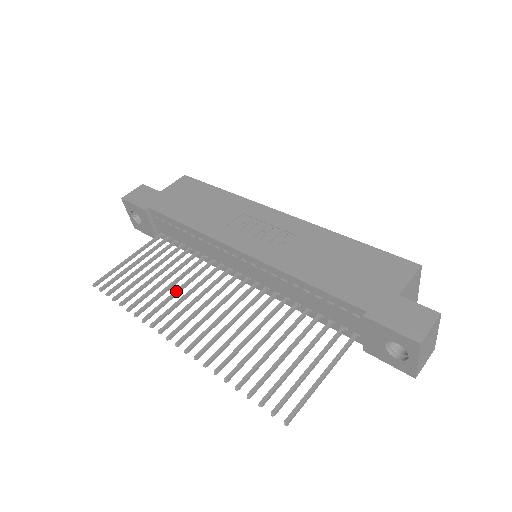
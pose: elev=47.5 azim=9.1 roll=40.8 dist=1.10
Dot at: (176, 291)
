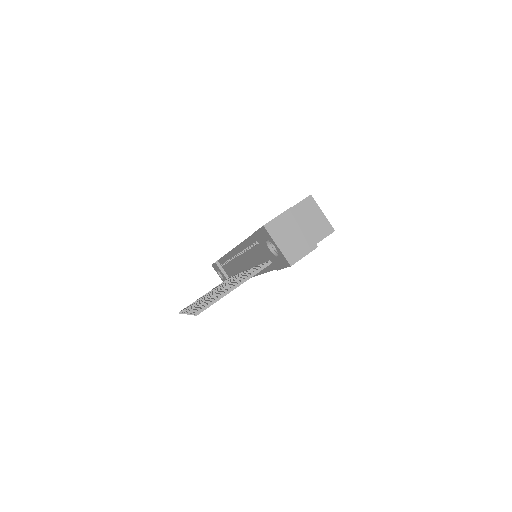
Dot at: occluded
